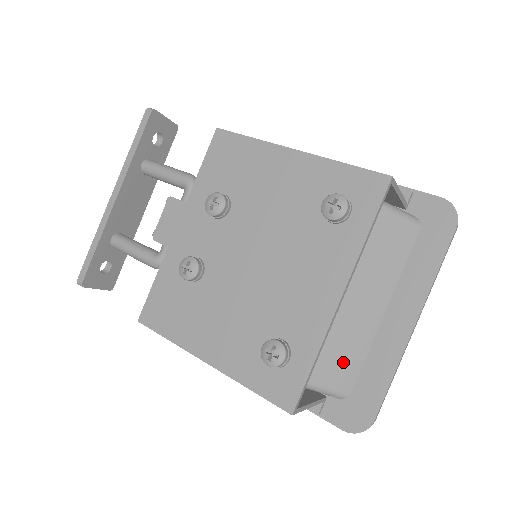
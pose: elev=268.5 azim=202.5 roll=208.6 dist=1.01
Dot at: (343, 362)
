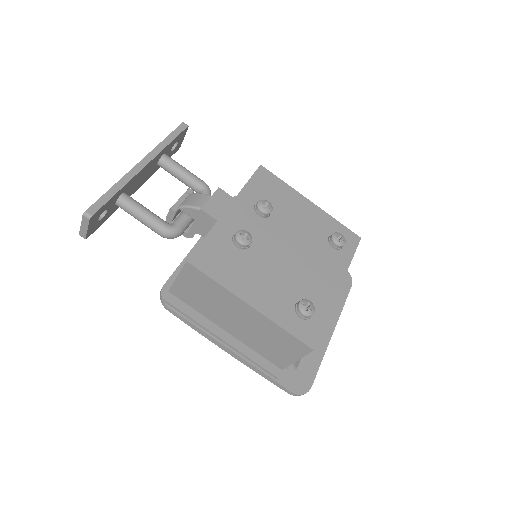
Dot at: occluded
